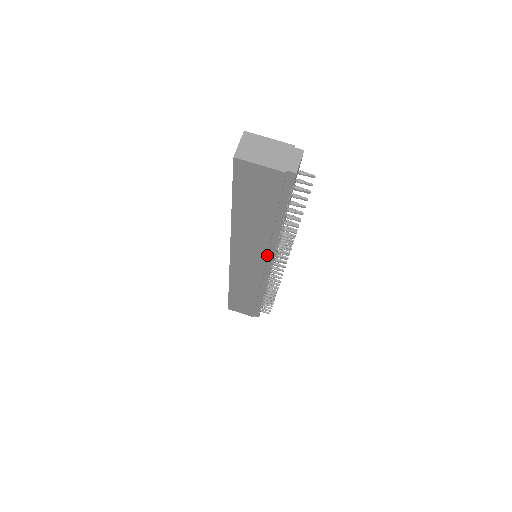
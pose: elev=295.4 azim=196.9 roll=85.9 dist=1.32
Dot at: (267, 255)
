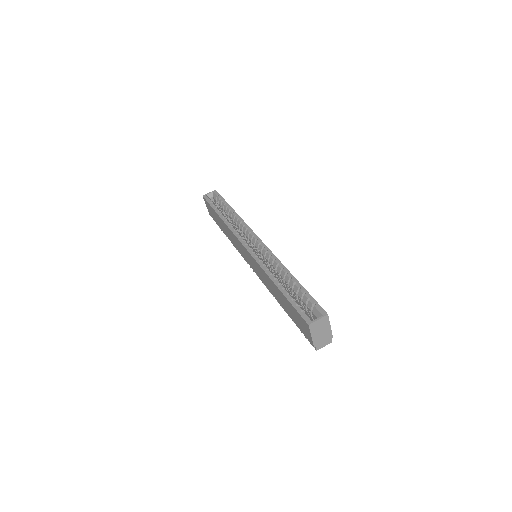
Dot at: (261, 280)
